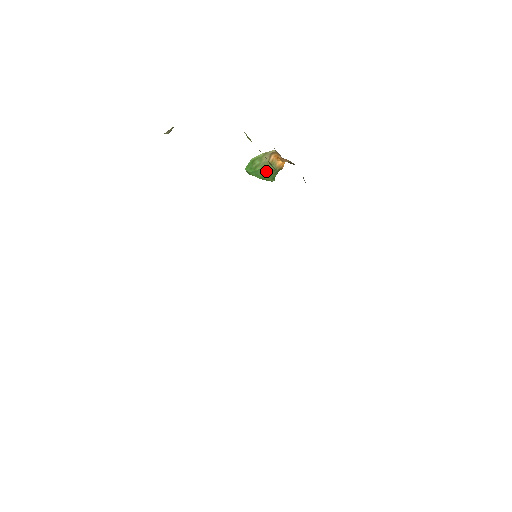
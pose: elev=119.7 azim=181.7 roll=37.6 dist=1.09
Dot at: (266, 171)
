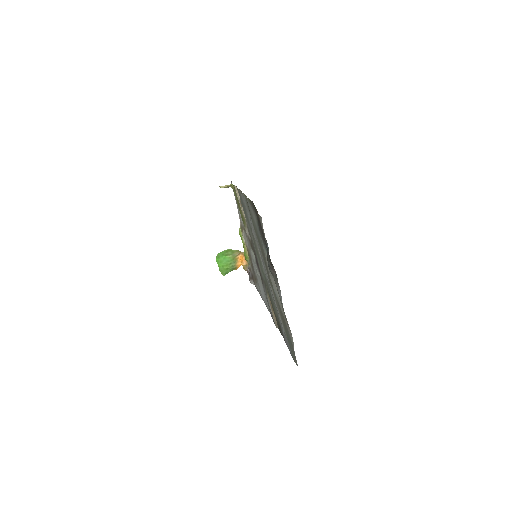
Dot at: (228, 263)
